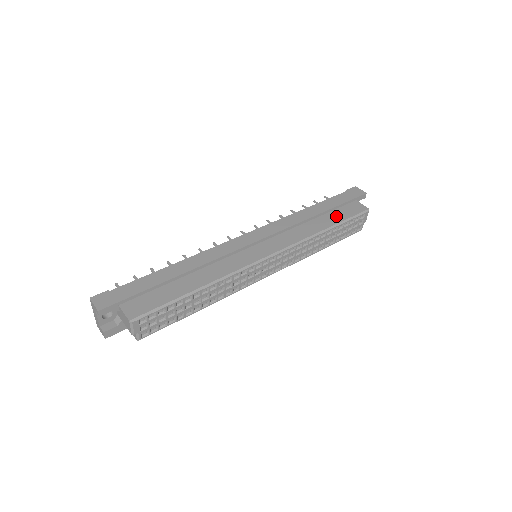
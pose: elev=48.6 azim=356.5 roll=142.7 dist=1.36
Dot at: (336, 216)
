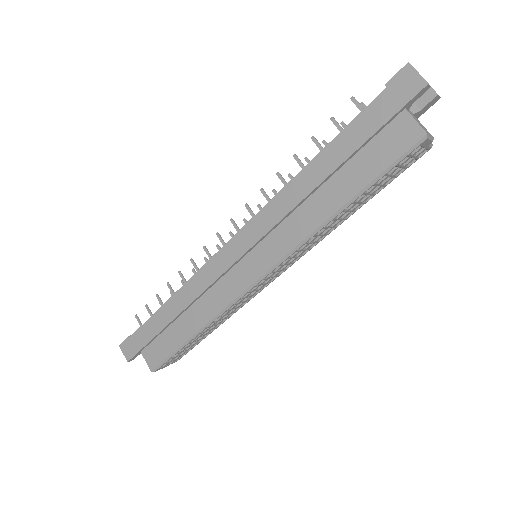
Dot at: (359, 171)
